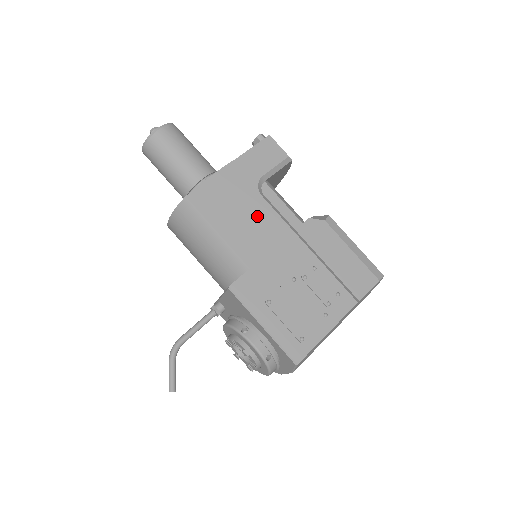
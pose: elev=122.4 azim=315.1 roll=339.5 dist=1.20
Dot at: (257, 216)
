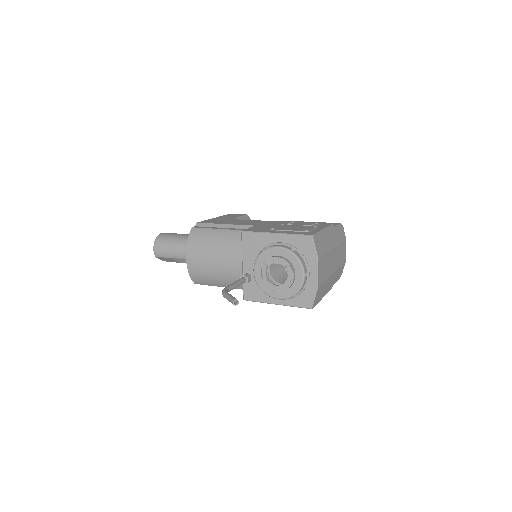
Dot at: (242, 222)
